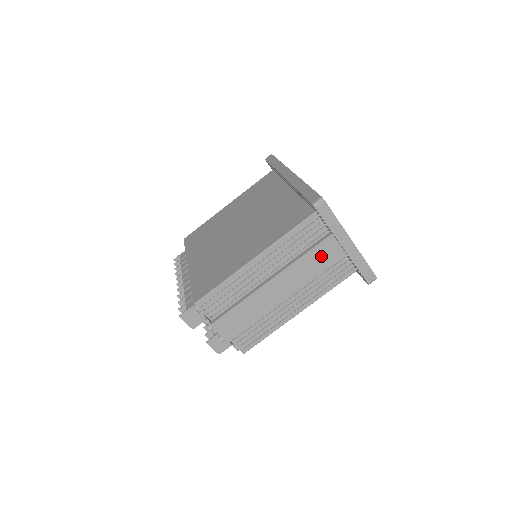
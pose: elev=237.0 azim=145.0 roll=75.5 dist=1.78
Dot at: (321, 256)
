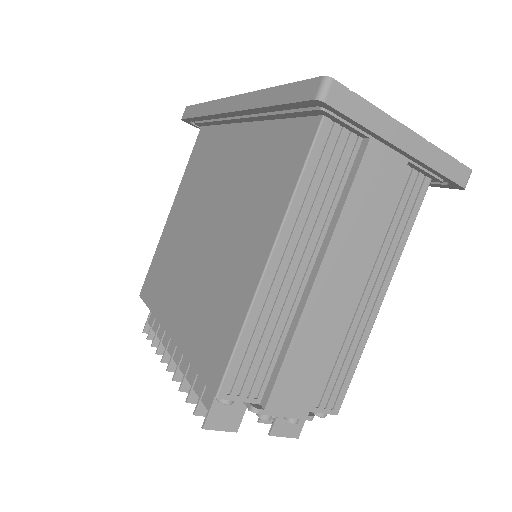
Dot at: (372, 188)
